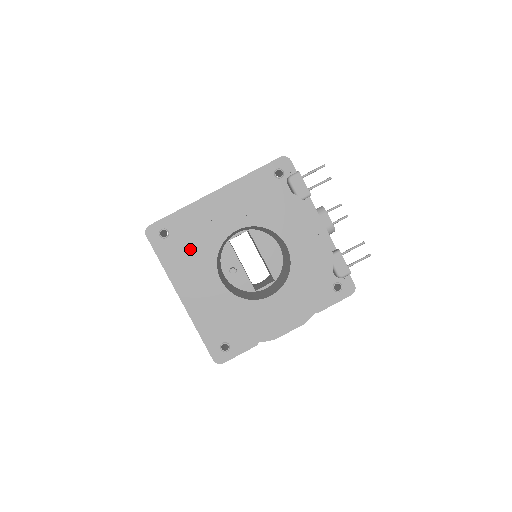
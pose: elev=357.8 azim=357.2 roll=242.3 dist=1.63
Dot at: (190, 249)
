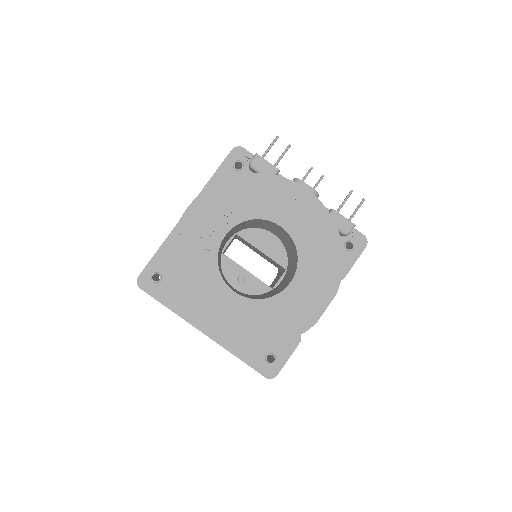
Dot at: (189, 276)
